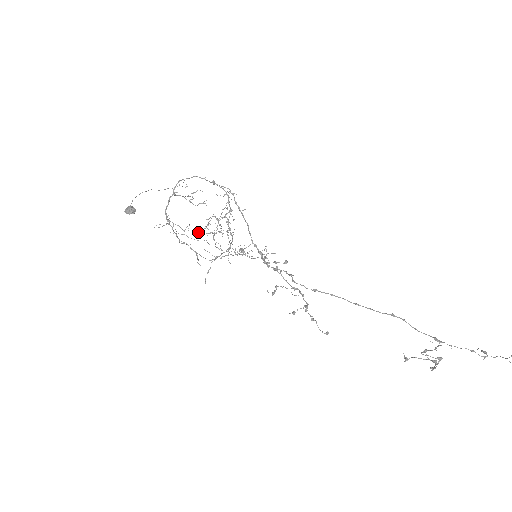
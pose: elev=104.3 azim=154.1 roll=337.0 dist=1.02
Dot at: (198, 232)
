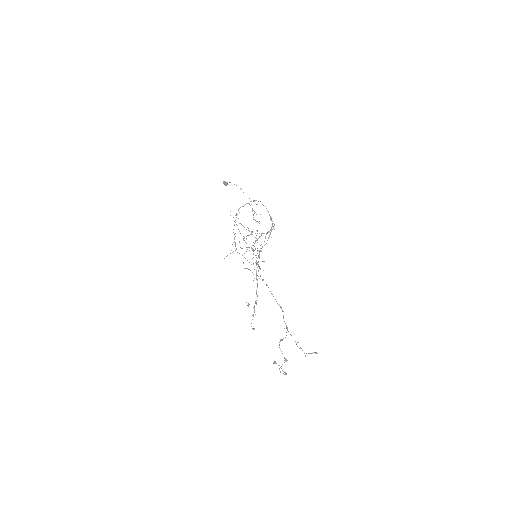
Dot at: (243, 226)
